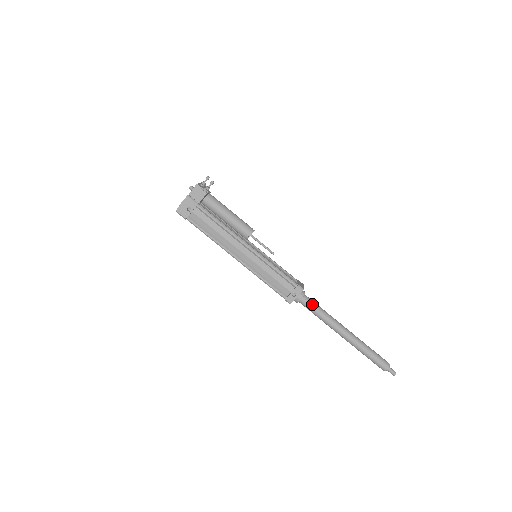
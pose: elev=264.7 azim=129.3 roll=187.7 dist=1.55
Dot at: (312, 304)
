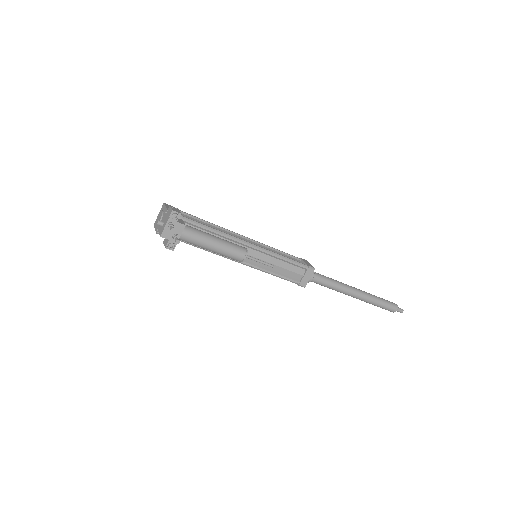
Dot at: (319, 284)
